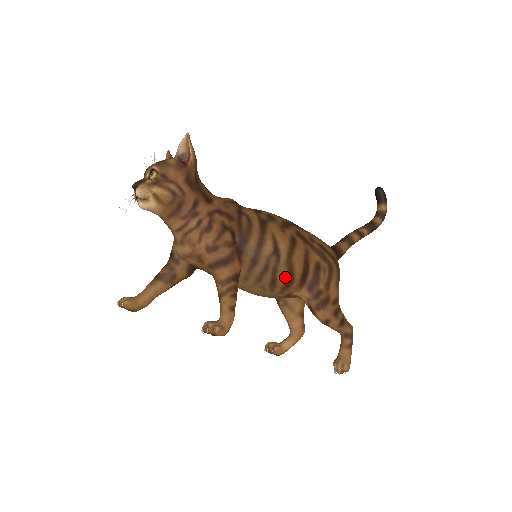
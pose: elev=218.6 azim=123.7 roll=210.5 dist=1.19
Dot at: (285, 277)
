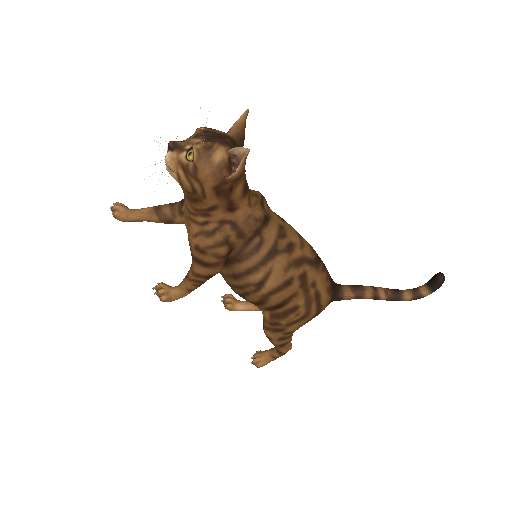
Dot at: (254, 301)
